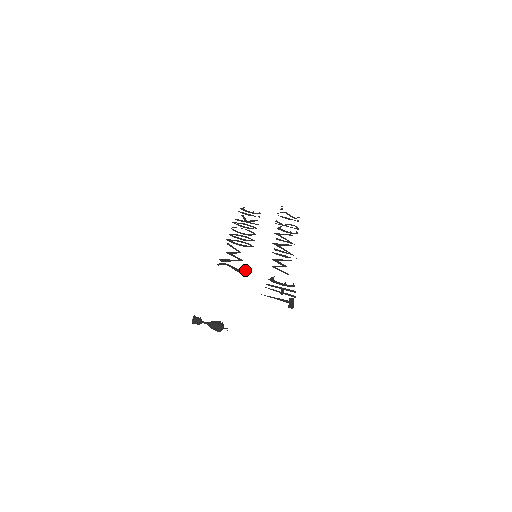
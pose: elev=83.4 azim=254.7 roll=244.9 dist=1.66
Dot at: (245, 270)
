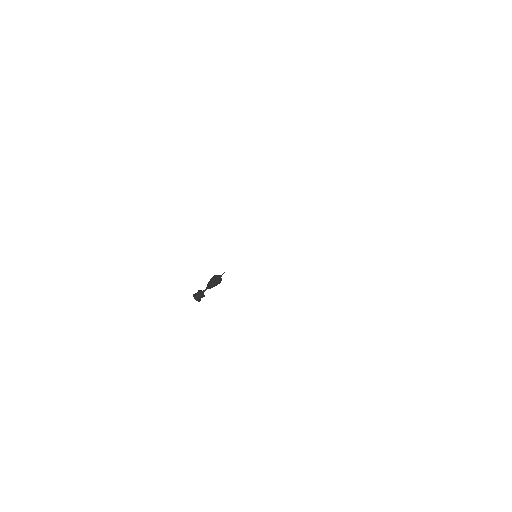
Dot at: occluded
